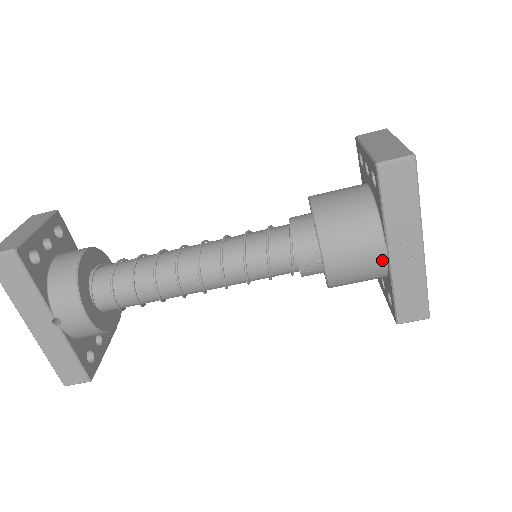
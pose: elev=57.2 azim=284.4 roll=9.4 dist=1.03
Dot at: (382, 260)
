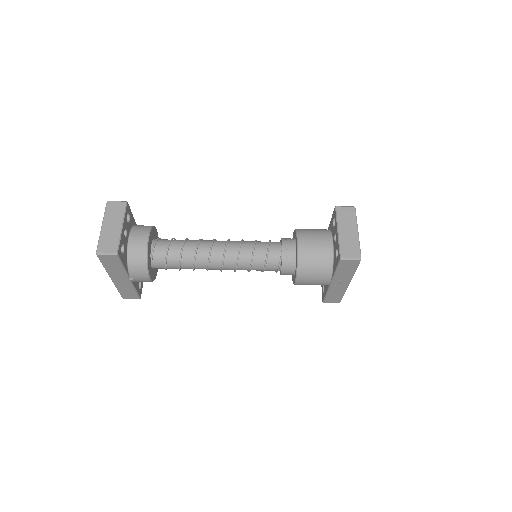
Dot at: (326, 284)
